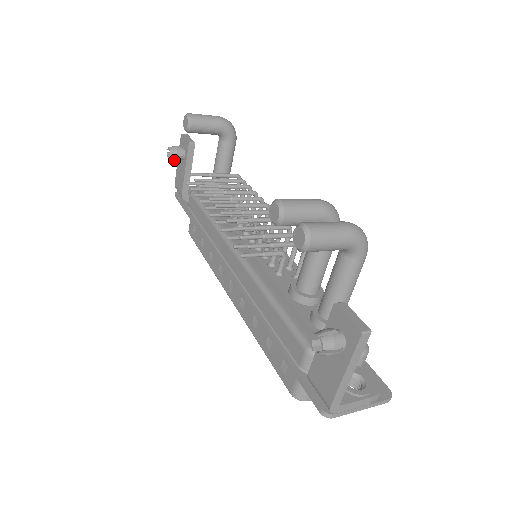
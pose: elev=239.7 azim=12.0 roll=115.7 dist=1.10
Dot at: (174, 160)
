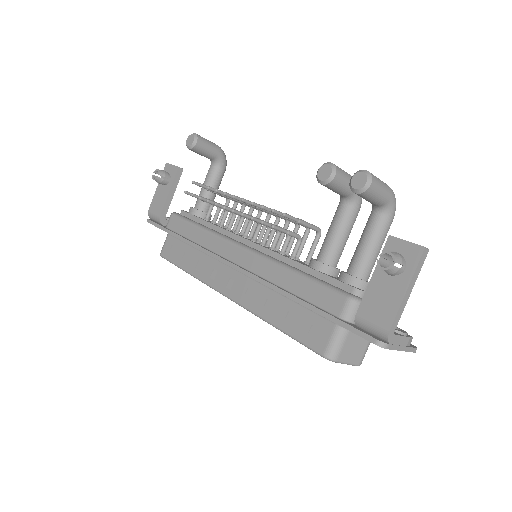
Dot at: (159, 182)
